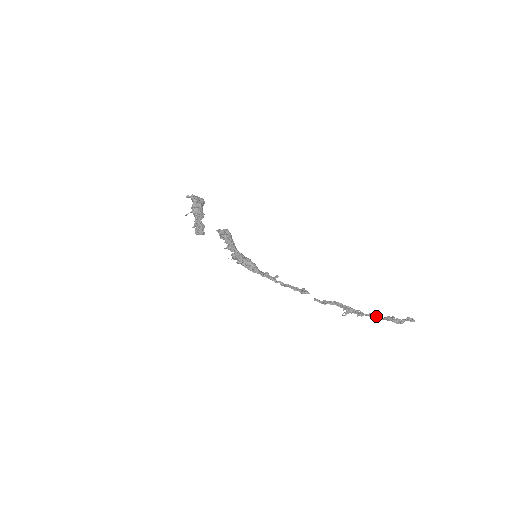
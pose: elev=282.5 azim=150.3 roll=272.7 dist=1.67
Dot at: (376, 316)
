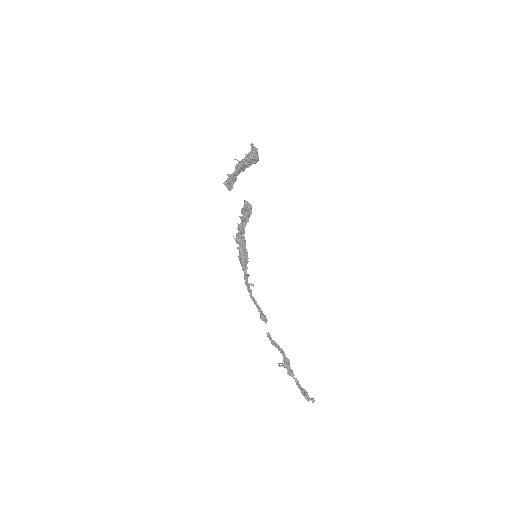
Dot at: occluded
